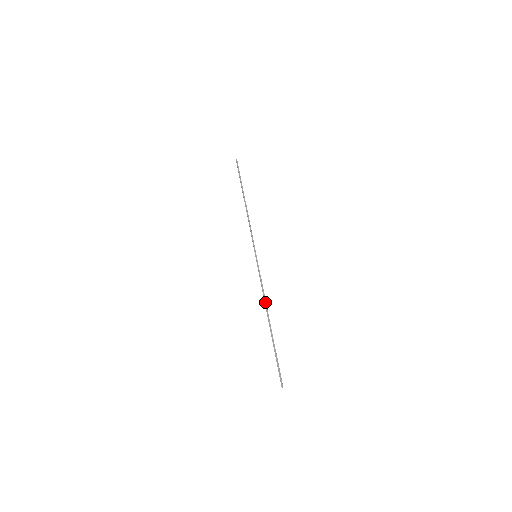
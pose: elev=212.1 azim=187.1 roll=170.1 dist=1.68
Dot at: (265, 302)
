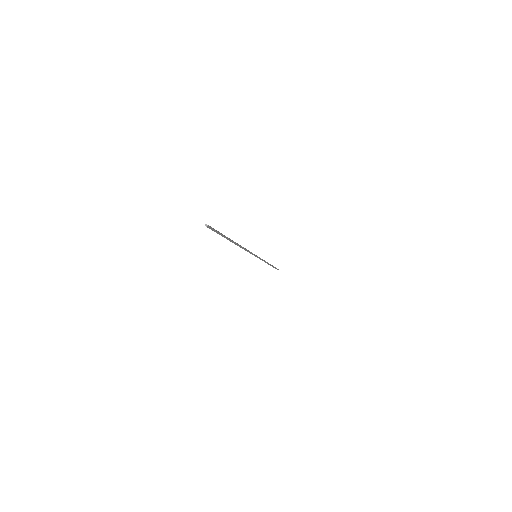
Dot at: occluded
